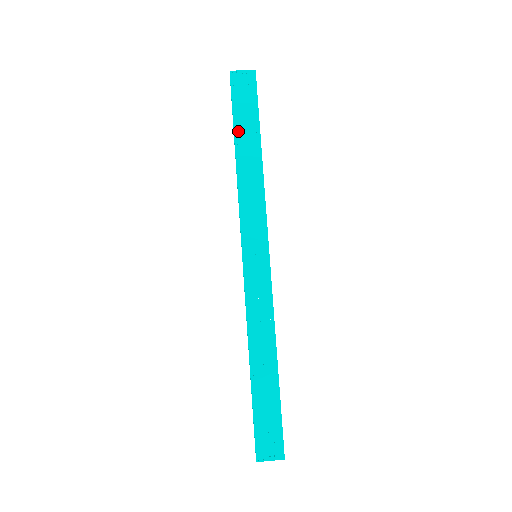
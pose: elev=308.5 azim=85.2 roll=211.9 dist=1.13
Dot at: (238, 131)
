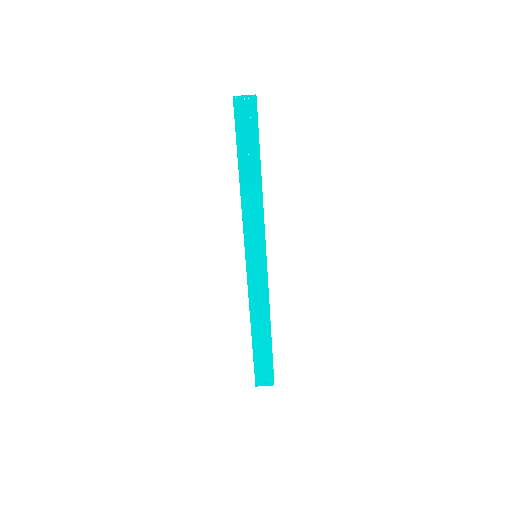
Dot at: (241, 154)
